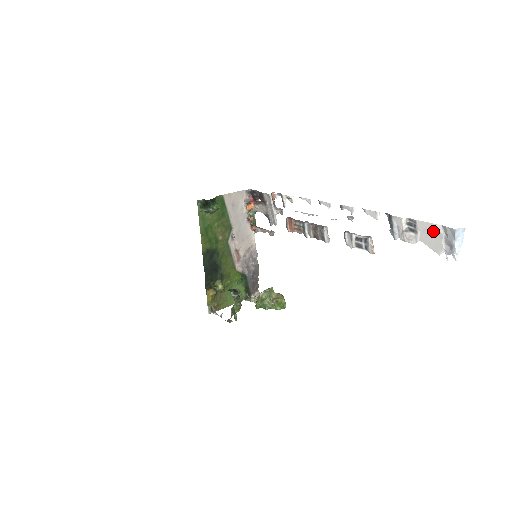
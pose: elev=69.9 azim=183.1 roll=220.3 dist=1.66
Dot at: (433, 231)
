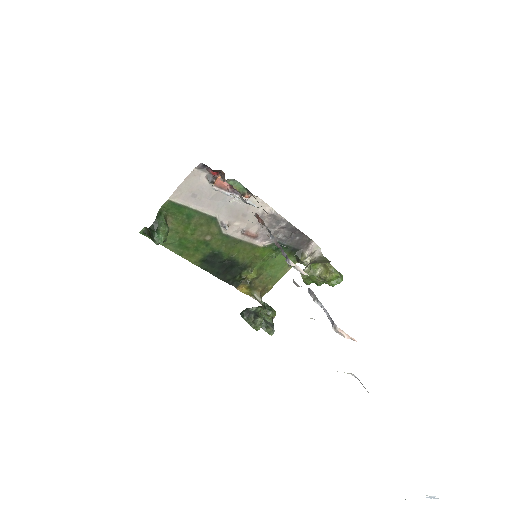
Dot at: occluded
